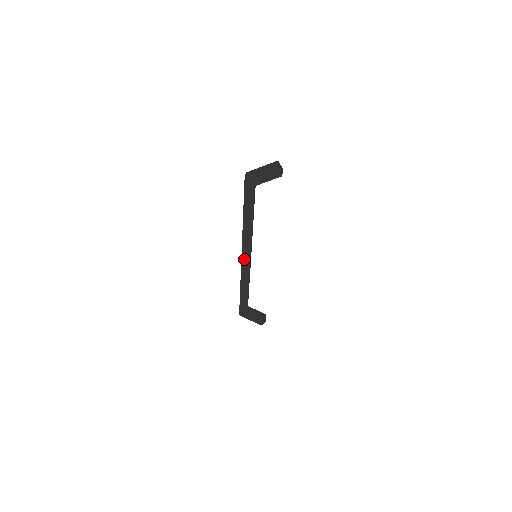
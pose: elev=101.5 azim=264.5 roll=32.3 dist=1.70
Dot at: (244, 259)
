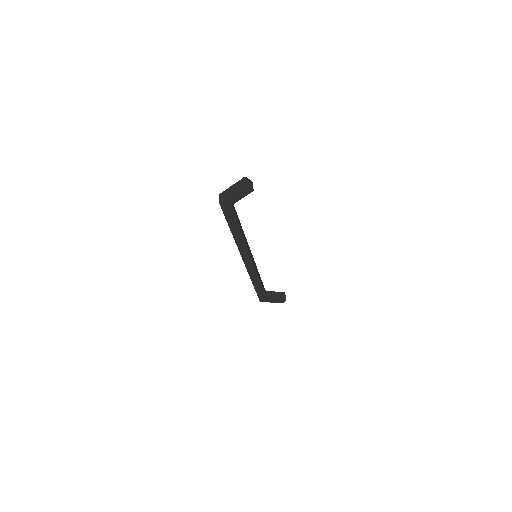
Dot at: (246, 261)
